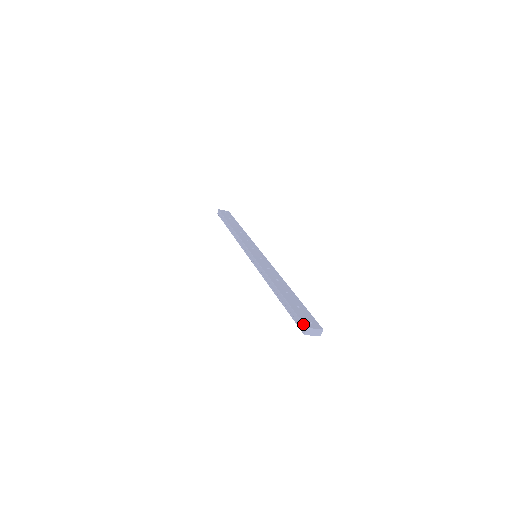
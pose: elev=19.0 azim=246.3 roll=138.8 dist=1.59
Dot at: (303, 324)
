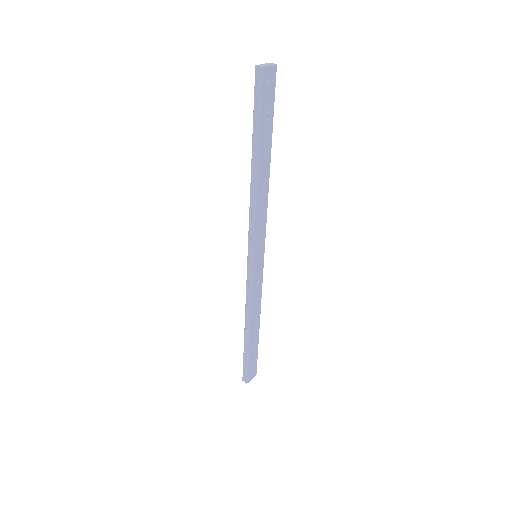
Dot at: (247, 380)
